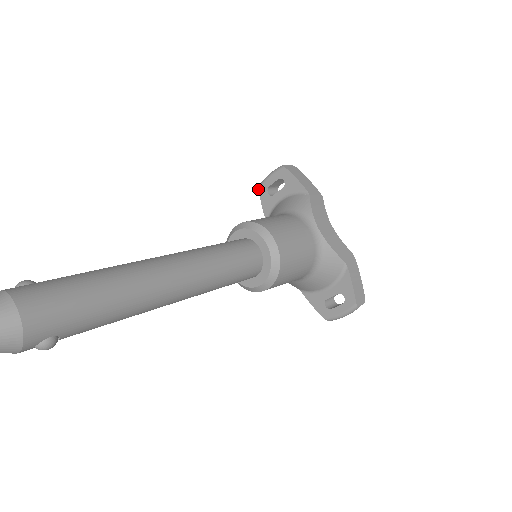
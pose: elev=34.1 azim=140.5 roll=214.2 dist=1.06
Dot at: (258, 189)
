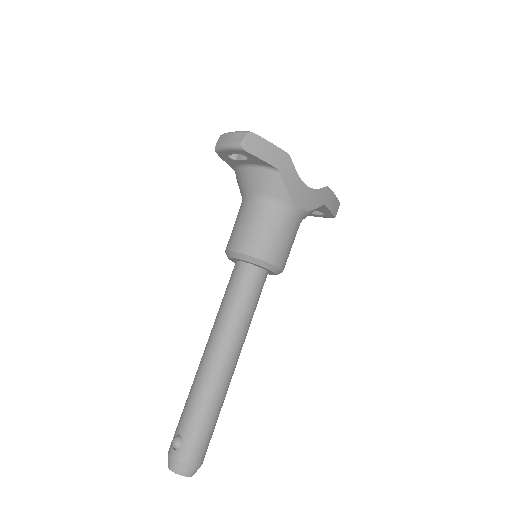
Dot at: occluded
